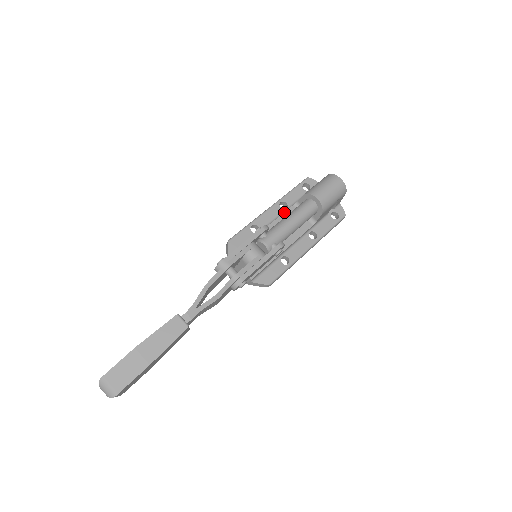
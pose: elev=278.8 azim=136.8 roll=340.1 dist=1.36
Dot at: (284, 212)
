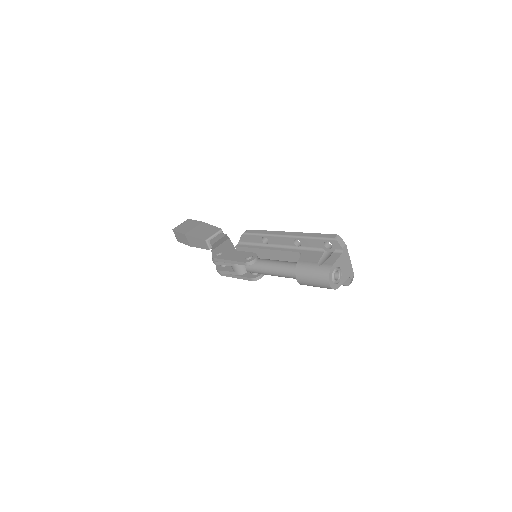
Dot at: (289, 251)
